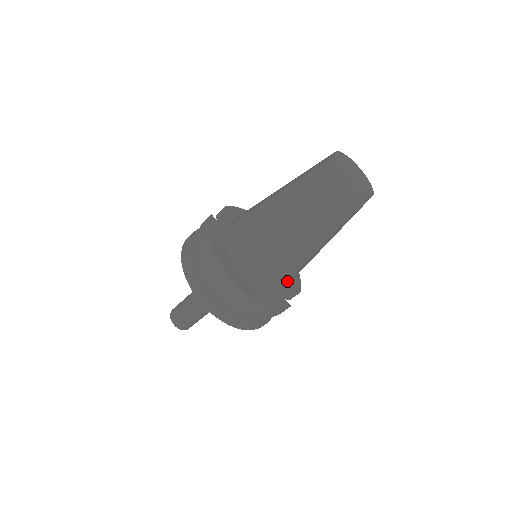
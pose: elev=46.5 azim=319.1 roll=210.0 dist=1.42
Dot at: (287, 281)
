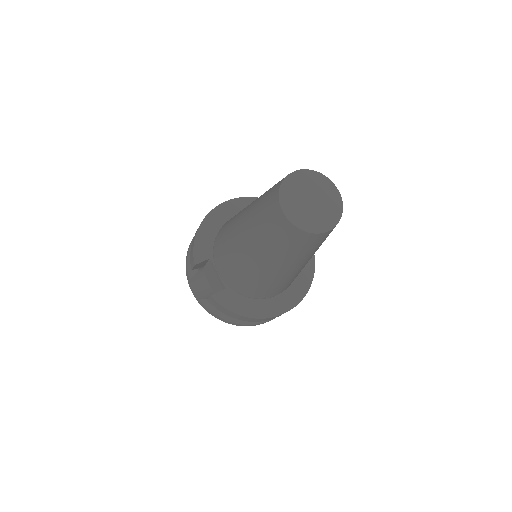
Dot at: occluded
